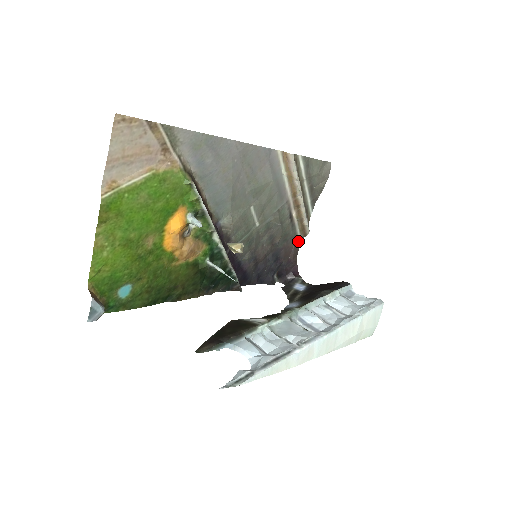
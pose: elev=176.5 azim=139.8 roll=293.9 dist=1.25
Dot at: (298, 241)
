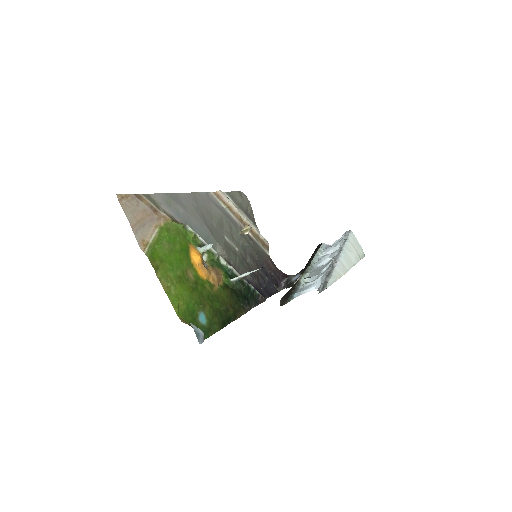
Dot at: (267, 255)
